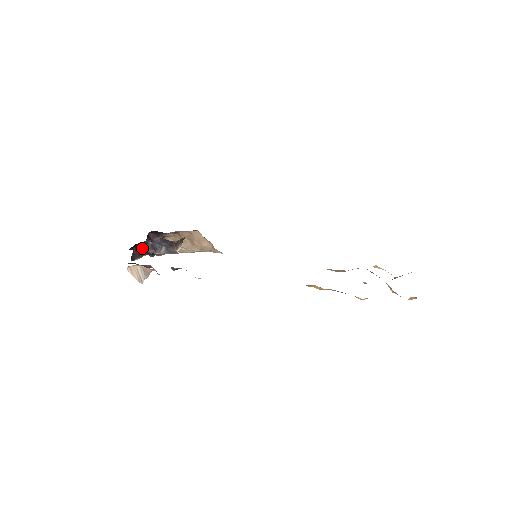
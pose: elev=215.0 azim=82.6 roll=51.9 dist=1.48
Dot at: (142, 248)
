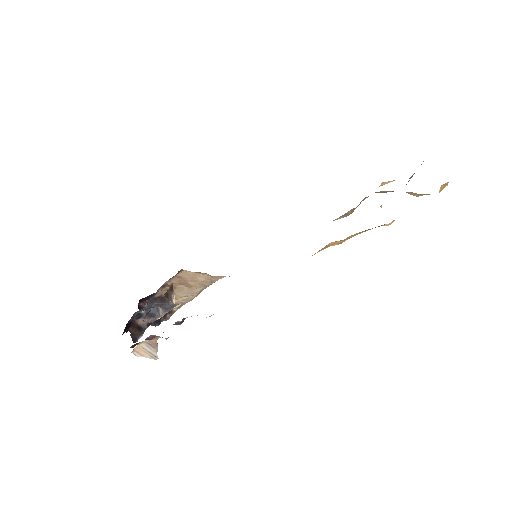
Dot at: (139, 323)
